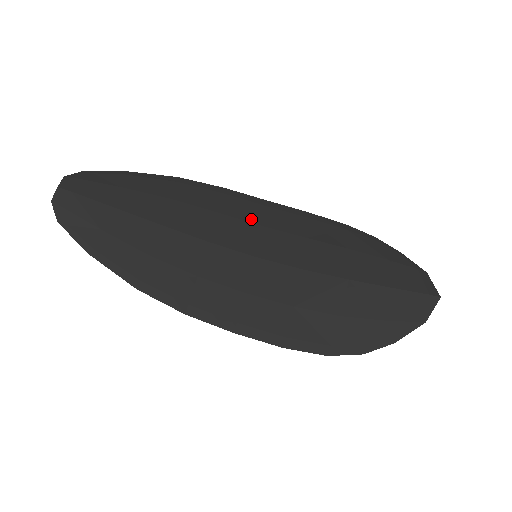
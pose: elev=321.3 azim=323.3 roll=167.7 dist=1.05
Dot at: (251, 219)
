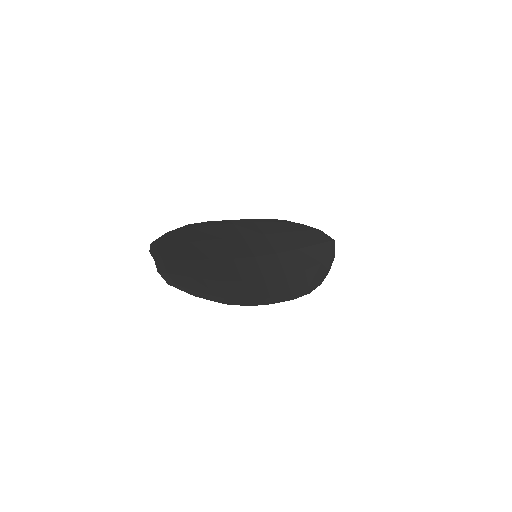
Dot at: (236, 235)
